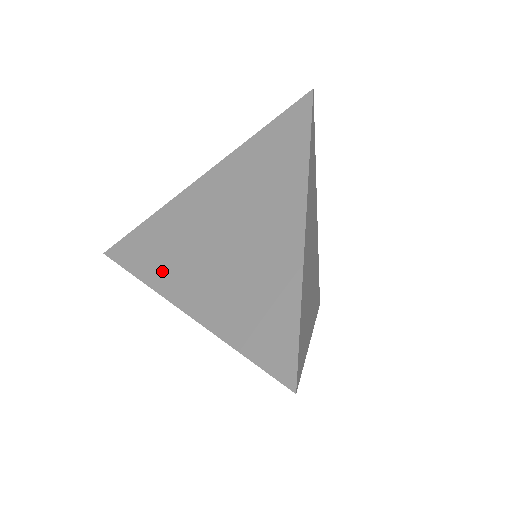
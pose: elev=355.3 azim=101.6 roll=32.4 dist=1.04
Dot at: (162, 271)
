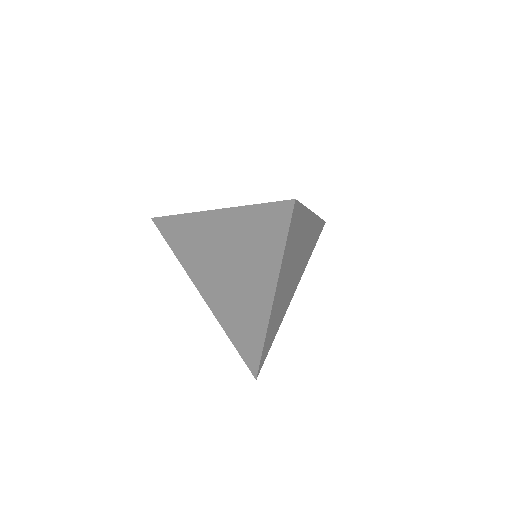
Dot at: (190, 264)
